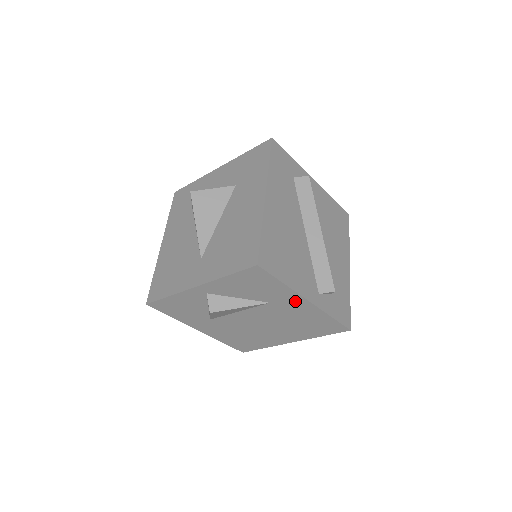
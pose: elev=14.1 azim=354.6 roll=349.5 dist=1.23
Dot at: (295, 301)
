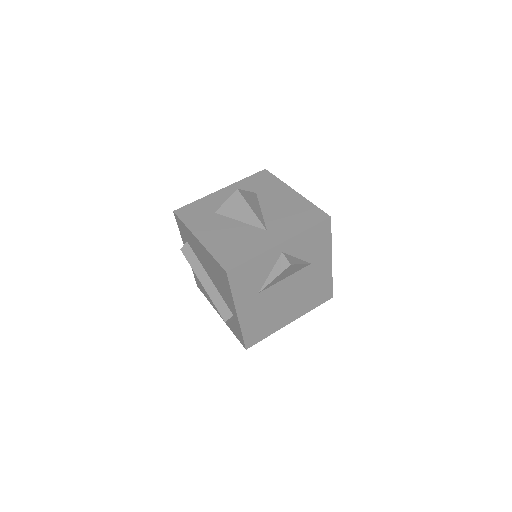
Dot at: (325, 261)
